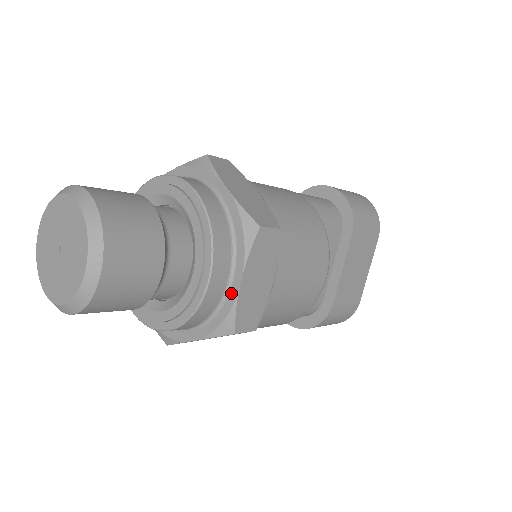
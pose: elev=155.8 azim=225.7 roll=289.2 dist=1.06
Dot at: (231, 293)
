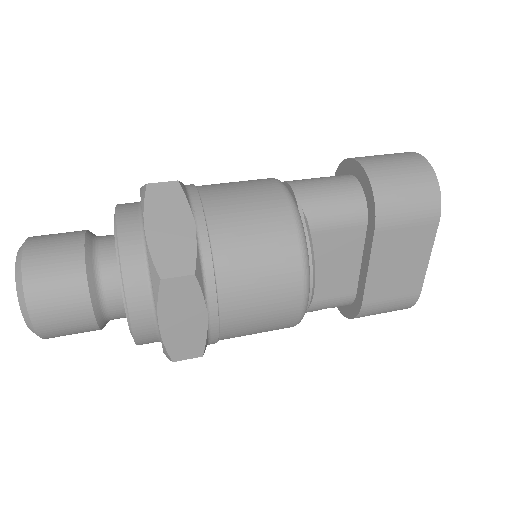
Dot at: occluded
